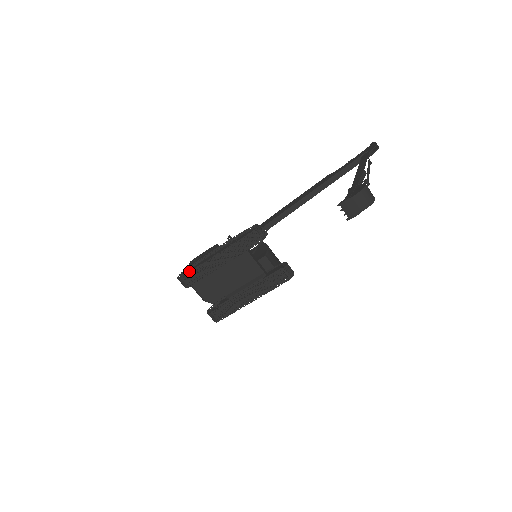
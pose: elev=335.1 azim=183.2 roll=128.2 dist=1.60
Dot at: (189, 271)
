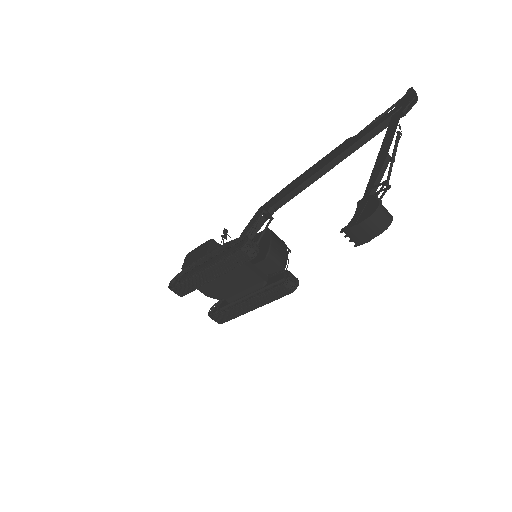
Dot at: (181, 276)
